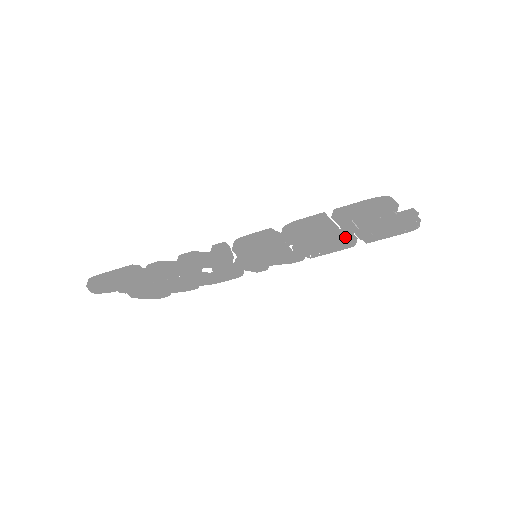
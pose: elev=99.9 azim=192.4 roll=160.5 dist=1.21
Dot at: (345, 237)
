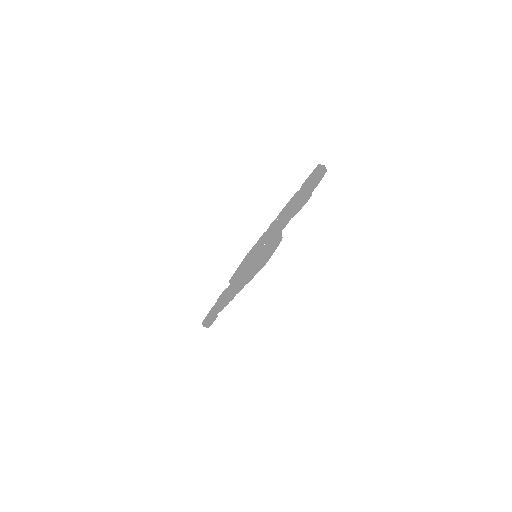
Dot at: (285, 223)
